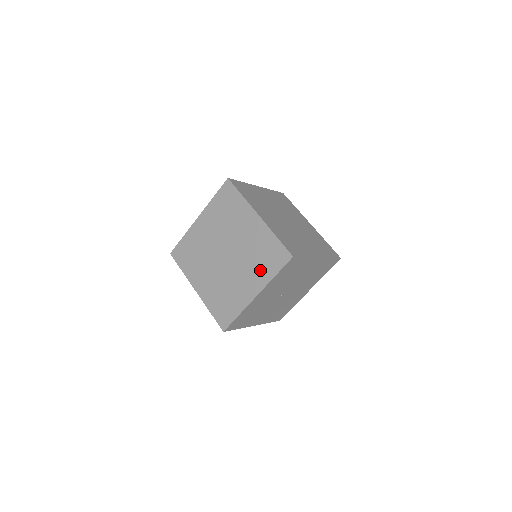
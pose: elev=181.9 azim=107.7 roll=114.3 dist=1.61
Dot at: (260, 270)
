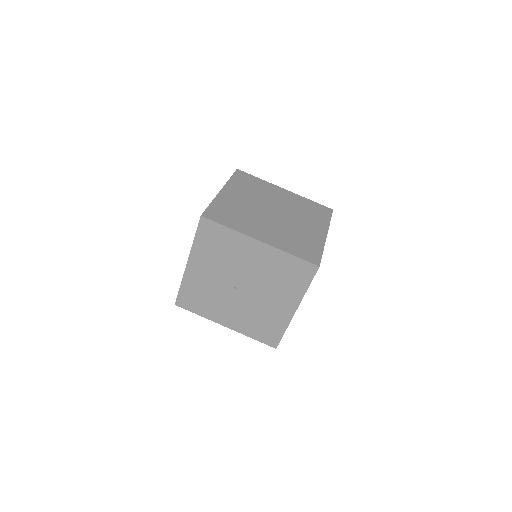
Dot at: occluded
